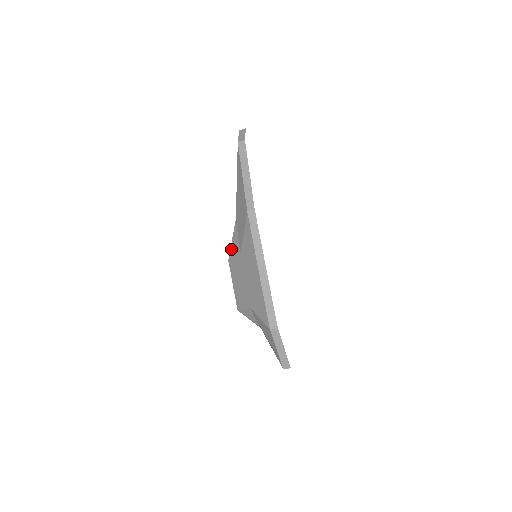
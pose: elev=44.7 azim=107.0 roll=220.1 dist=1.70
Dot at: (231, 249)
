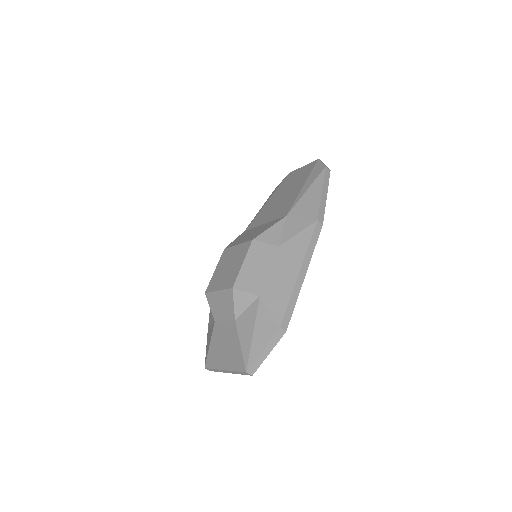
Dot at: (264, 233)
